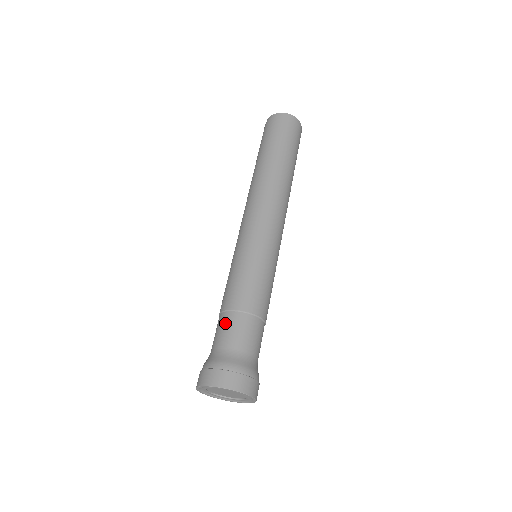
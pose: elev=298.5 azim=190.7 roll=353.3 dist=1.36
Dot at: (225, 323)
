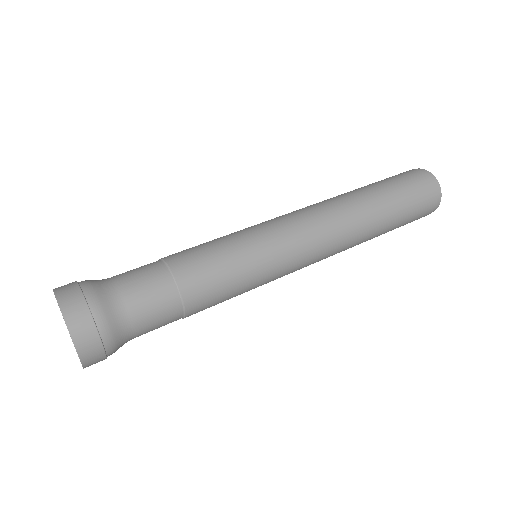
Dot at: occluded
